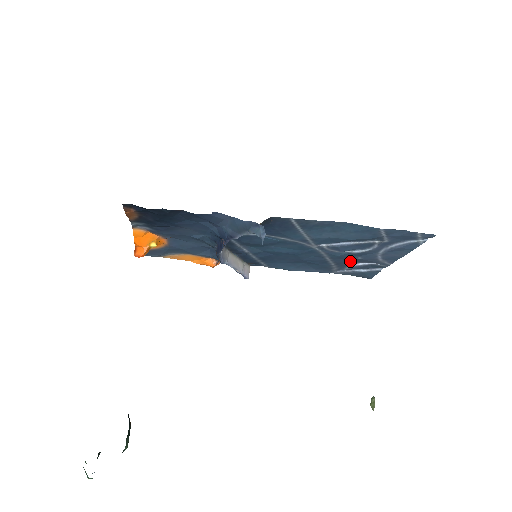
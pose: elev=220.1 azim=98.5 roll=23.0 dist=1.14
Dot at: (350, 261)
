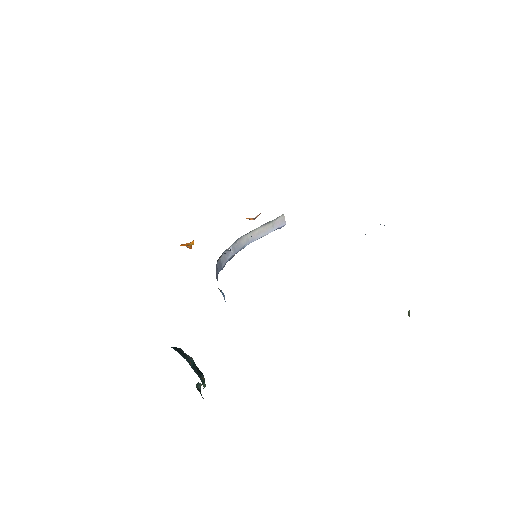
Dot at: occluded
